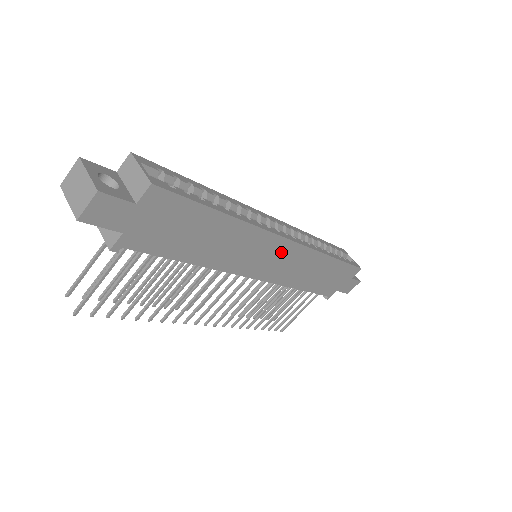
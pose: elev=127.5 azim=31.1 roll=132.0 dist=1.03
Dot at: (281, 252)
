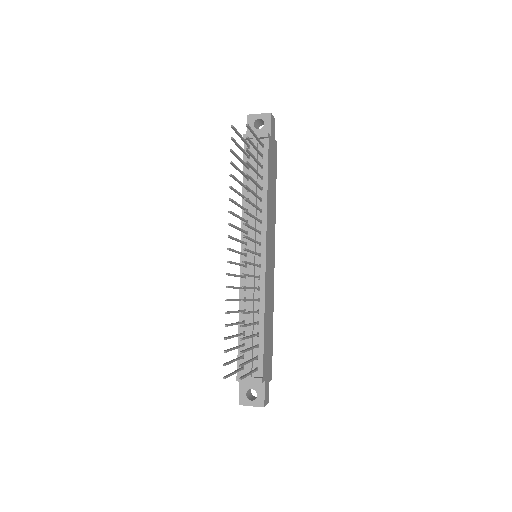
Dot at: (272, 258)
